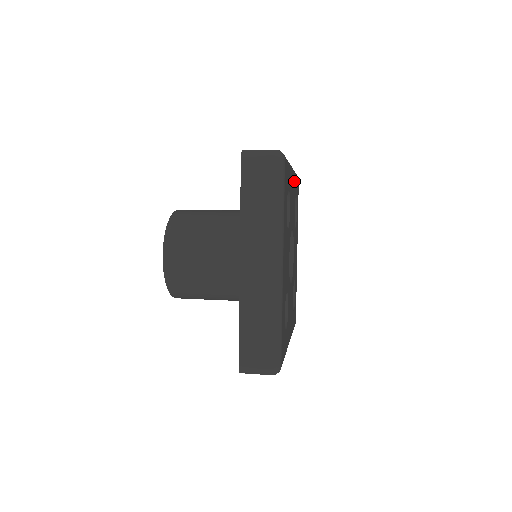
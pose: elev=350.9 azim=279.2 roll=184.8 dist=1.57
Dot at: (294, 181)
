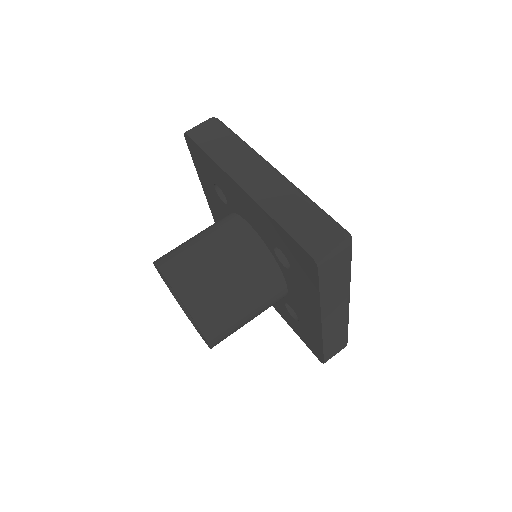
Dot at: occluded
